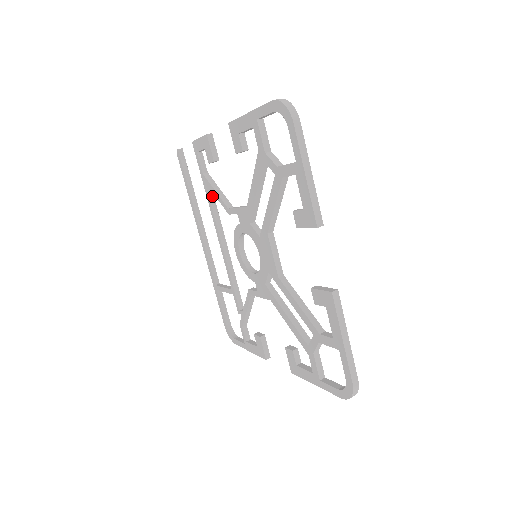
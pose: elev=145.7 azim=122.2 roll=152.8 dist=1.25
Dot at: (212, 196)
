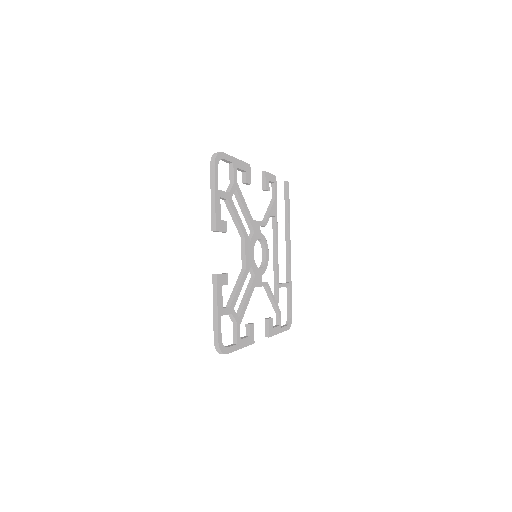
Dot at: occluded
